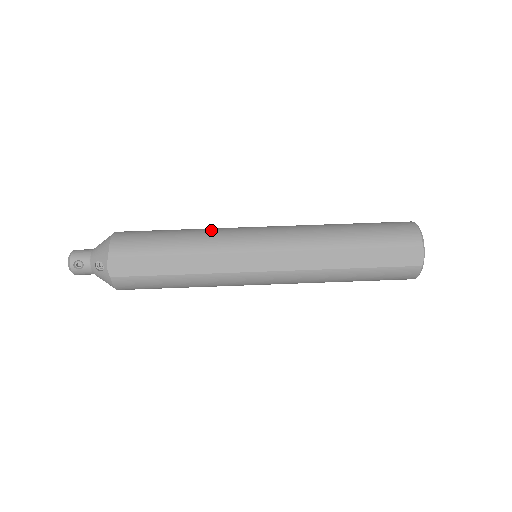
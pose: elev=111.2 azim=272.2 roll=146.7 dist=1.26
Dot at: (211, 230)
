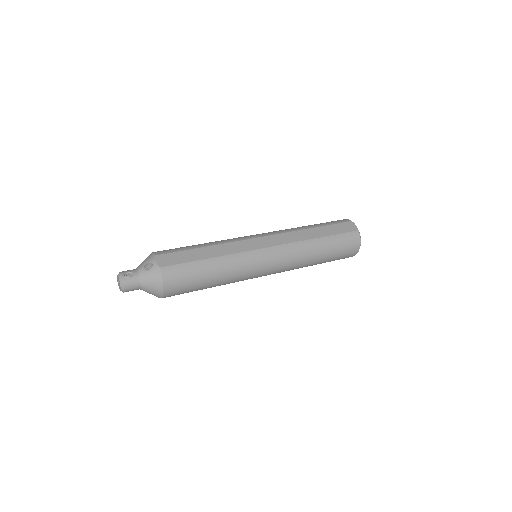
Dot at: occluded
